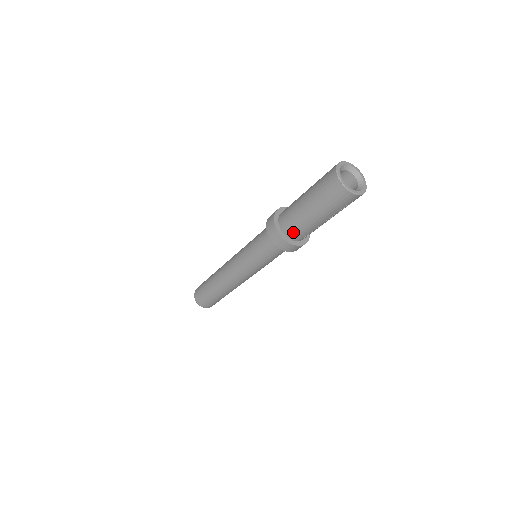
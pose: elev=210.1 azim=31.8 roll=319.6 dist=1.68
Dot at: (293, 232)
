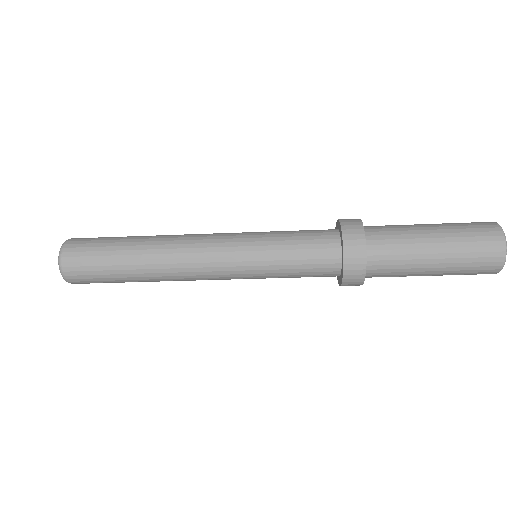
Dot at: (380, 266)
